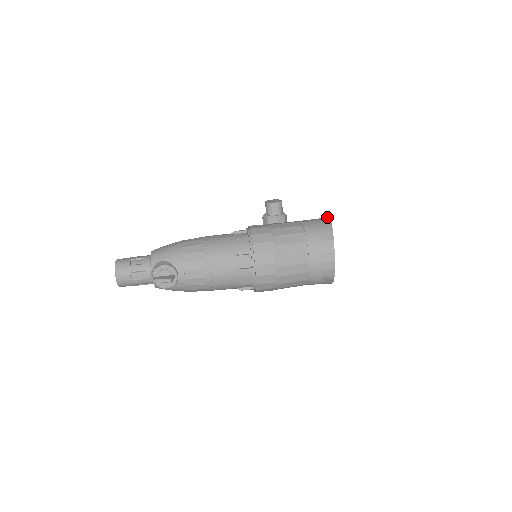
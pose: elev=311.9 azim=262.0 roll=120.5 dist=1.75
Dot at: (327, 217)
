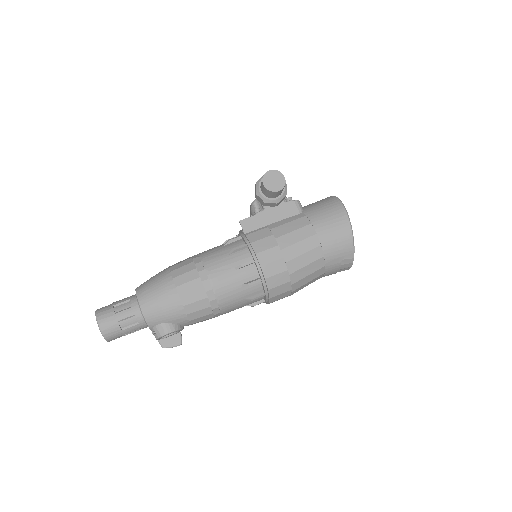
Dot at: (346, 216)
